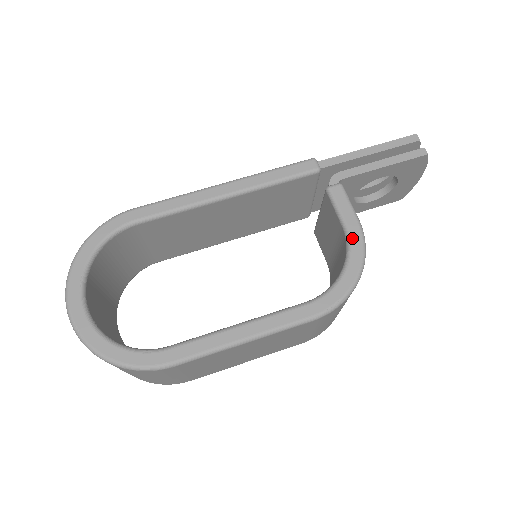
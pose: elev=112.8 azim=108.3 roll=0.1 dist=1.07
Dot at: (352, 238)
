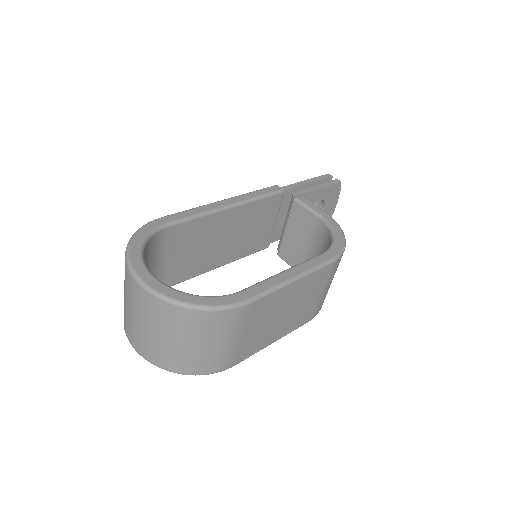
Dot at: (327, 219)
